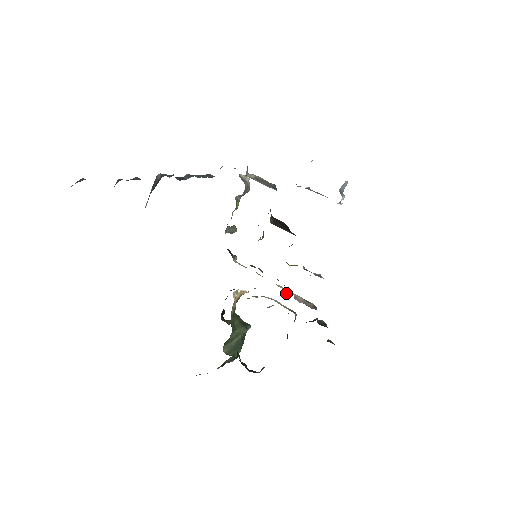
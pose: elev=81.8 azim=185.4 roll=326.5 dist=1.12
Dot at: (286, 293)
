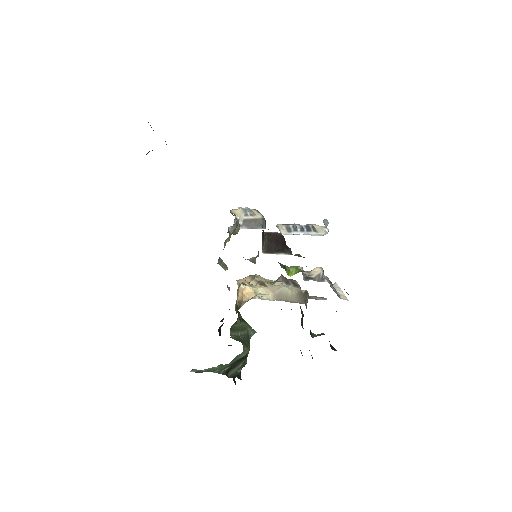
Dot at: occluded
